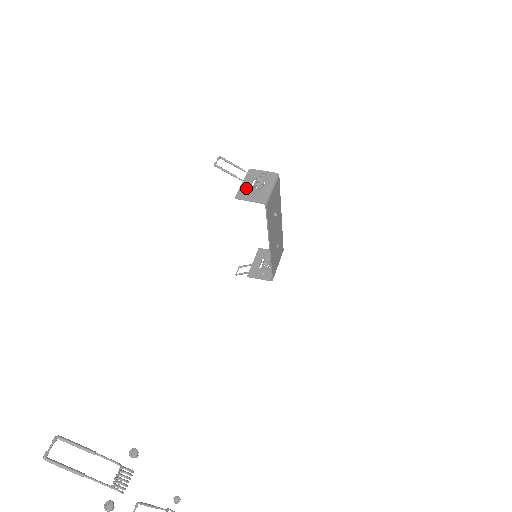
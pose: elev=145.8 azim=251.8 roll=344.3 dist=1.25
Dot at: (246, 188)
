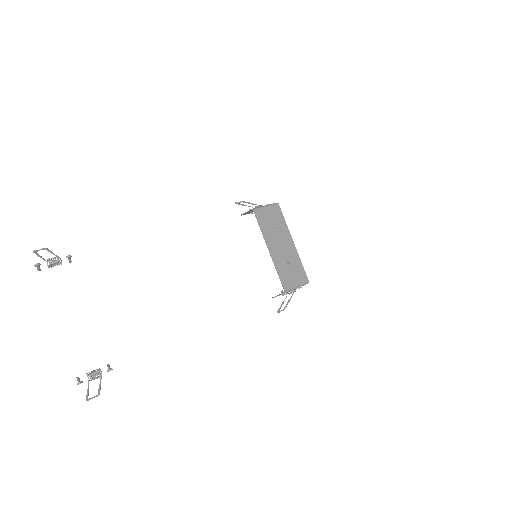
Dot at: occluded
